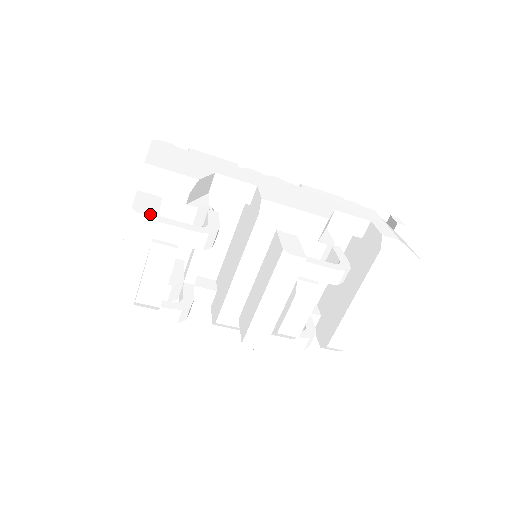
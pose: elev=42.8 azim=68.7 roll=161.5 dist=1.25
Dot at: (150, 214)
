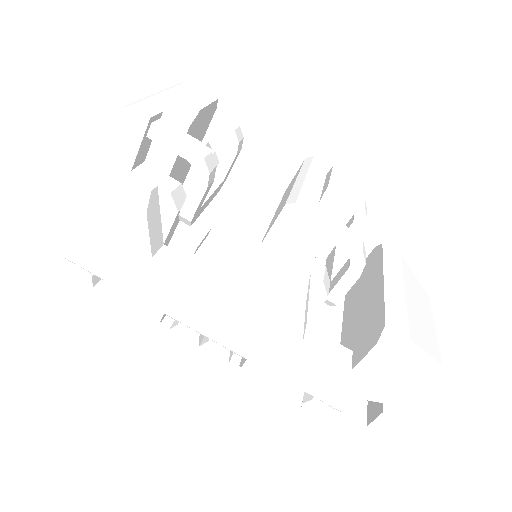
Dot at: occluded
